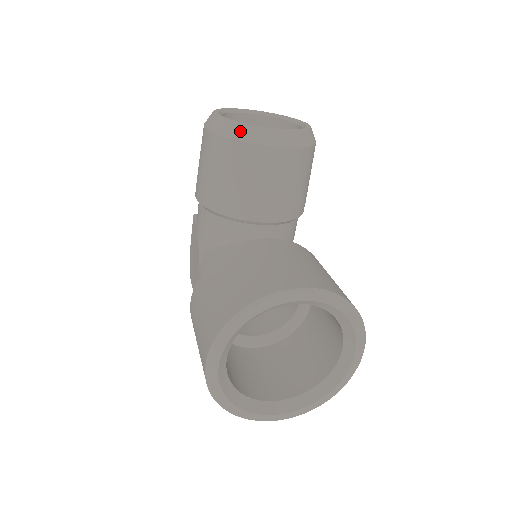
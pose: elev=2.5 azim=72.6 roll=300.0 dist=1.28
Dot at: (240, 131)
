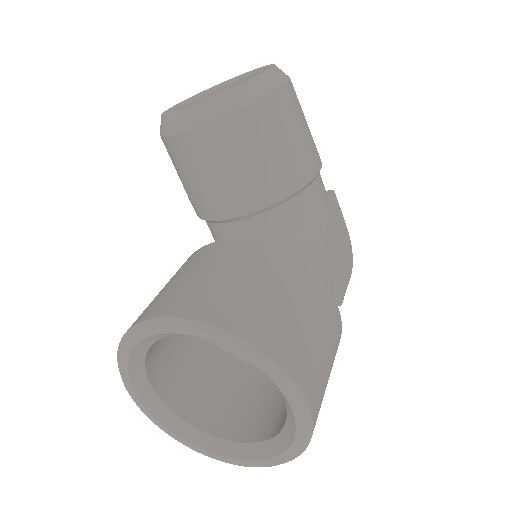
Dot at: (163, 125)
